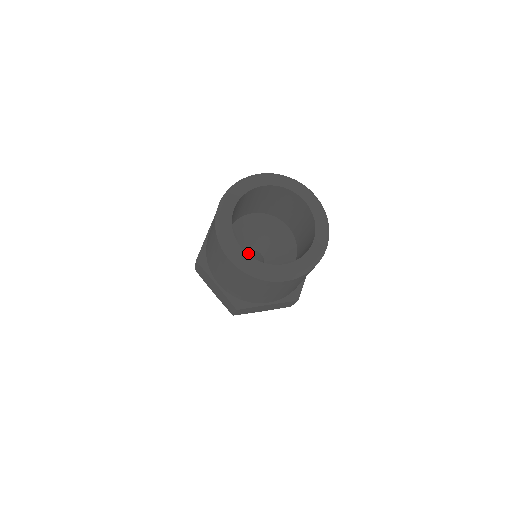
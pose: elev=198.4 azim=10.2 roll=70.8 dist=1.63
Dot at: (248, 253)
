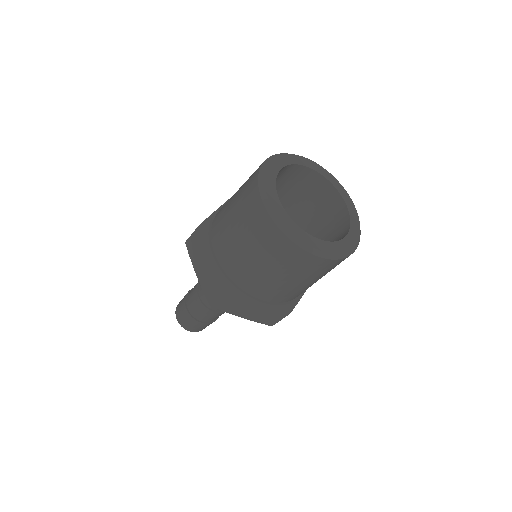
Dot at: occluded
